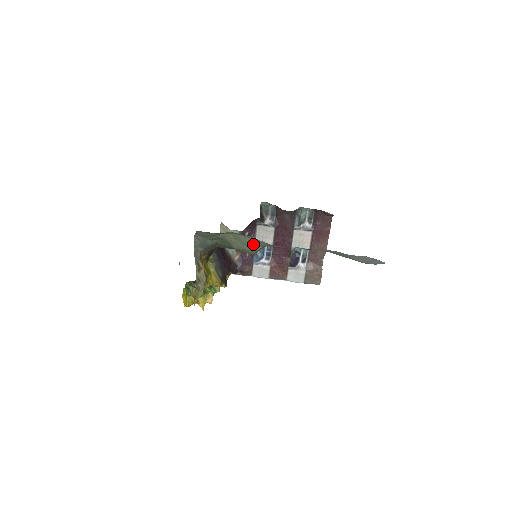
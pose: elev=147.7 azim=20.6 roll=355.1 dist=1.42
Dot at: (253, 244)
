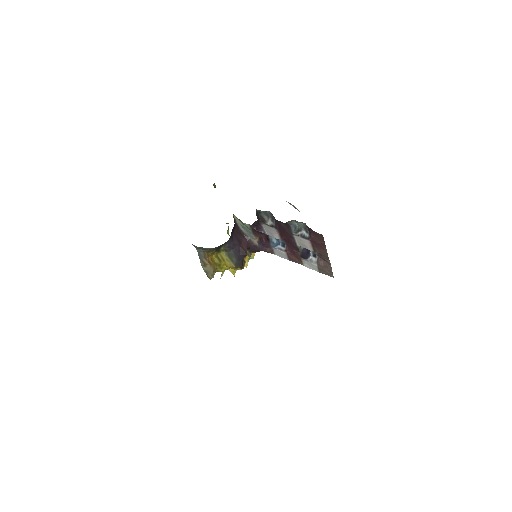
Dot at: occluded
